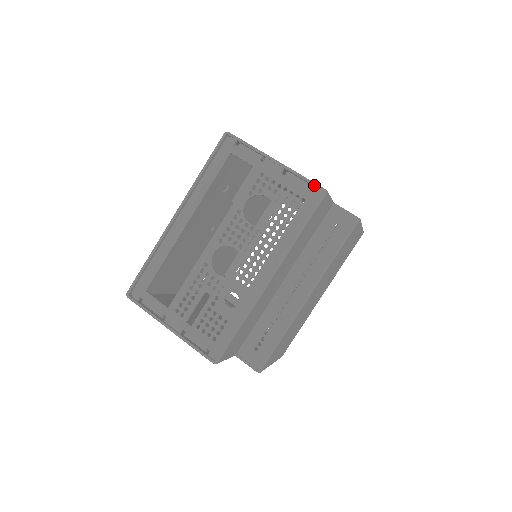
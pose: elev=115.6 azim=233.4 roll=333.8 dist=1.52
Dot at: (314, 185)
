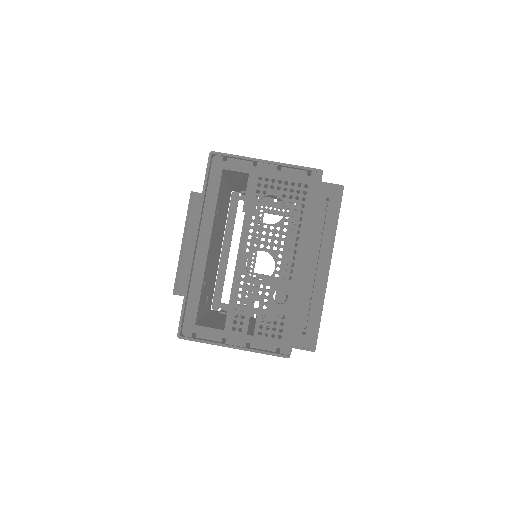
Dot at: (310, 170)
